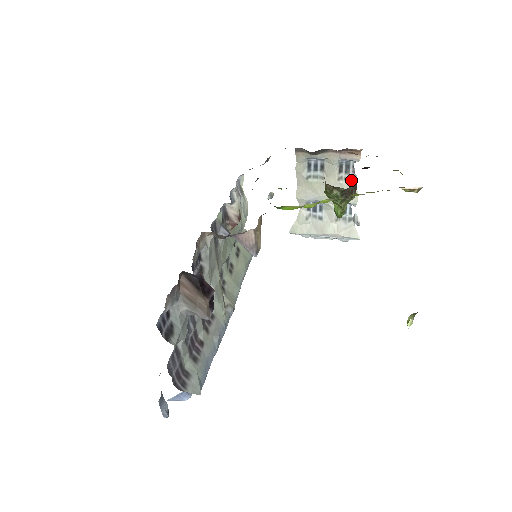
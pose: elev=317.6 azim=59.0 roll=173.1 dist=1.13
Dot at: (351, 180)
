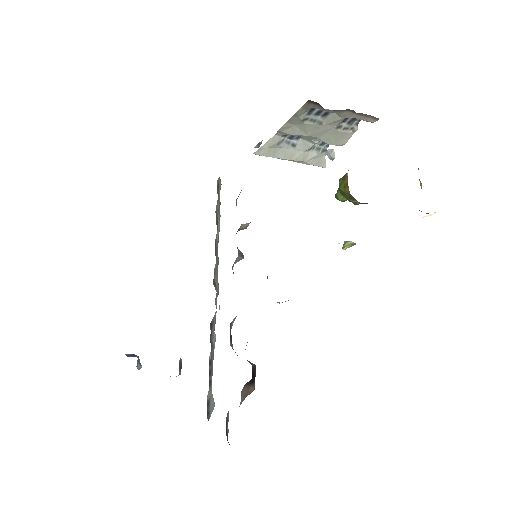
Dot at: (349, 130)
